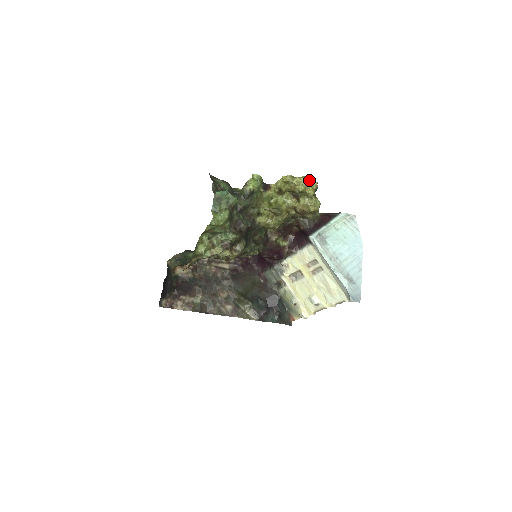
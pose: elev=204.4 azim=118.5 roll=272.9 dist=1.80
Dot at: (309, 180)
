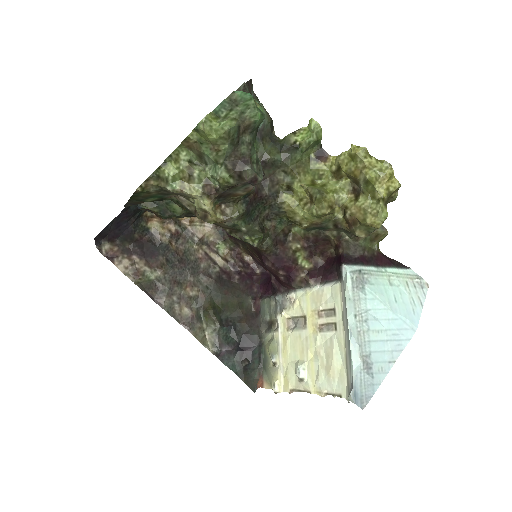
Dot at: (389, 171)
